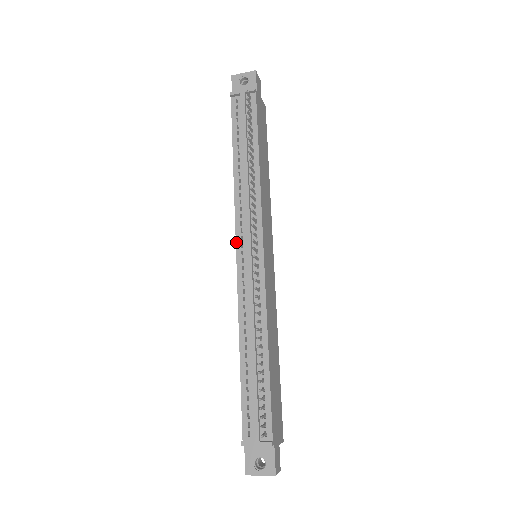
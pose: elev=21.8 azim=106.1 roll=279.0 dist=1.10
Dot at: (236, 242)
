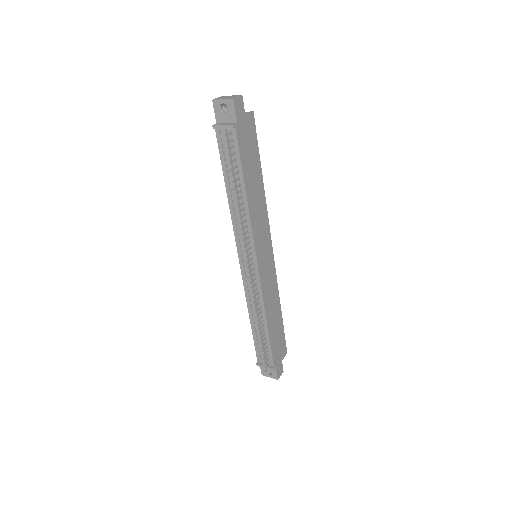
Dot at: (238, 253)
